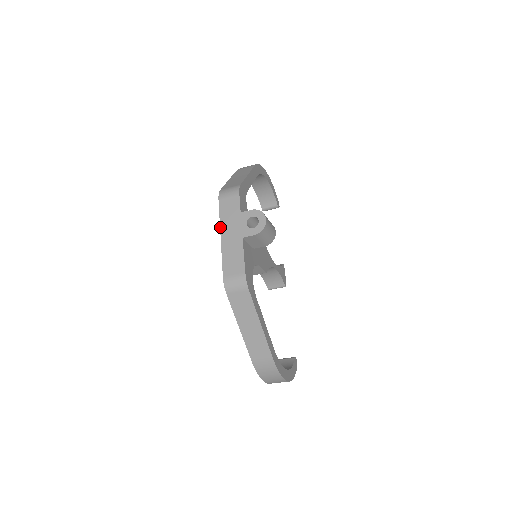
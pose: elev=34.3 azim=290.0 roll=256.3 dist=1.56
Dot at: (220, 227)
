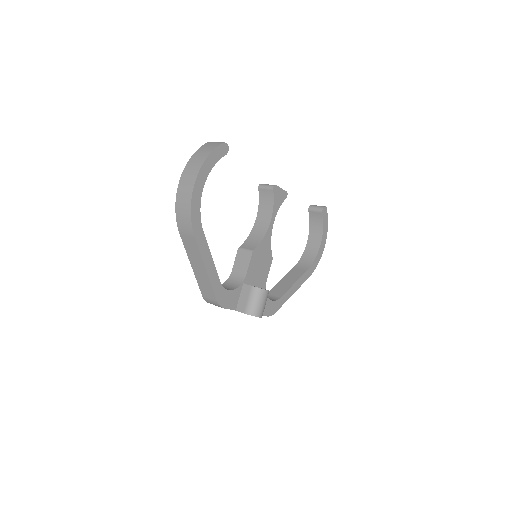
Dot at: occluded
